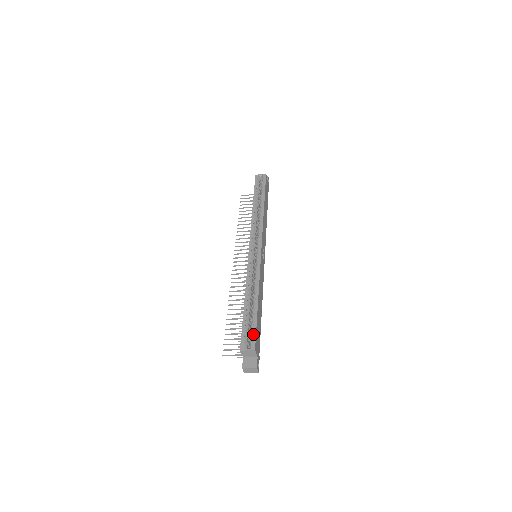
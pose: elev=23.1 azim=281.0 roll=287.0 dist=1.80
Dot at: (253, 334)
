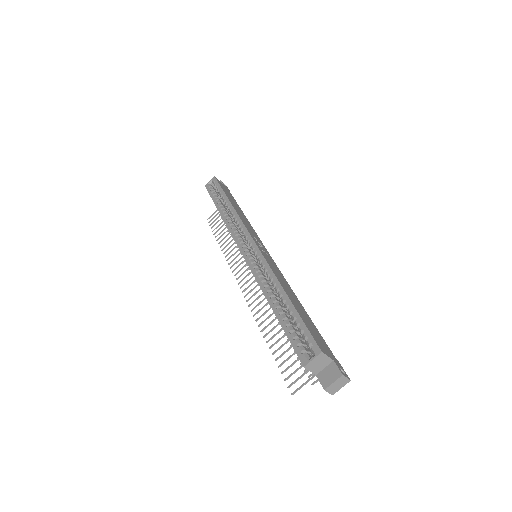
Dot at: (306, 335)
